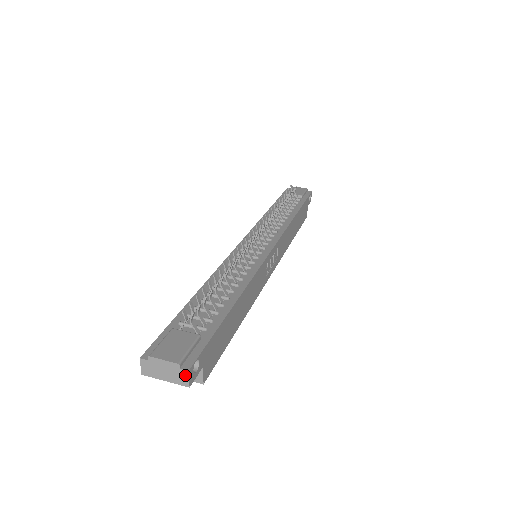
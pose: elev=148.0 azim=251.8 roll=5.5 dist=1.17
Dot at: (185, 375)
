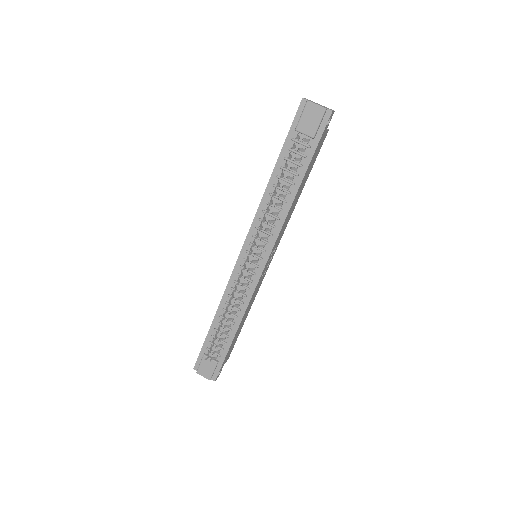
Dot at: (214, 379)
